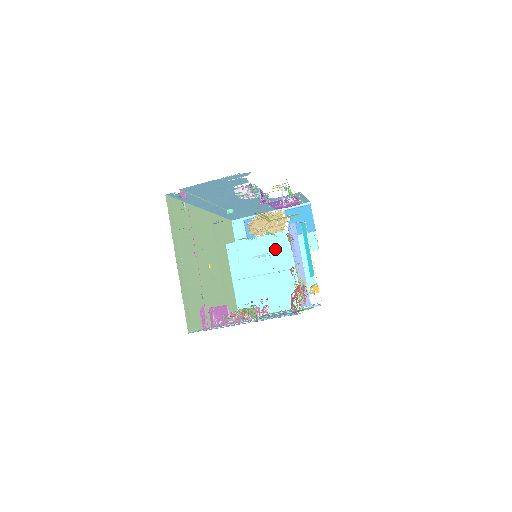
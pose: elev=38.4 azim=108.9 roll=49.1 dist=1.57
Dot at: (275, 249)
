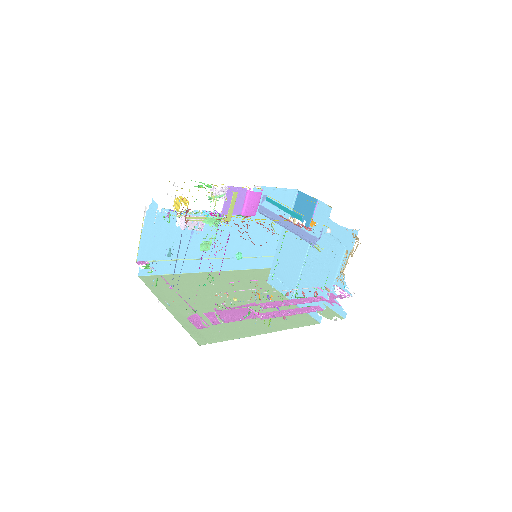
Dot at: (291, 243)
